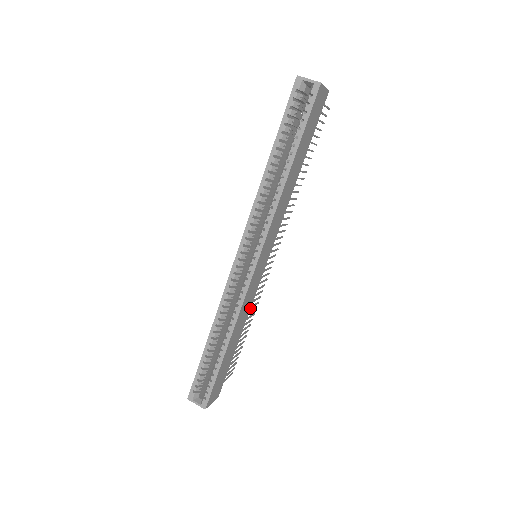
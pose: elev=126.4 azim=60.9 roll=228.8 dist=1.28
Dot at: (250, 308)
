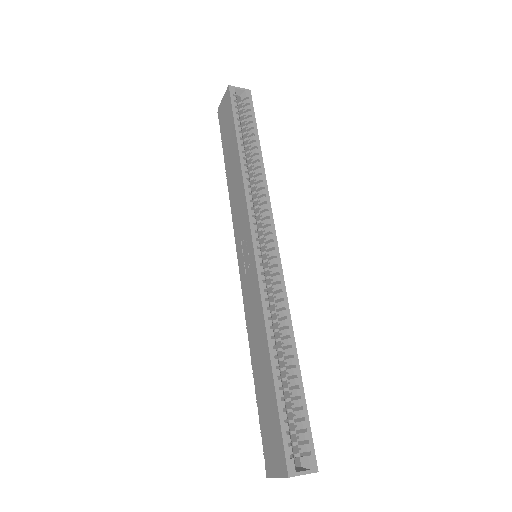
Dot at: occluded
